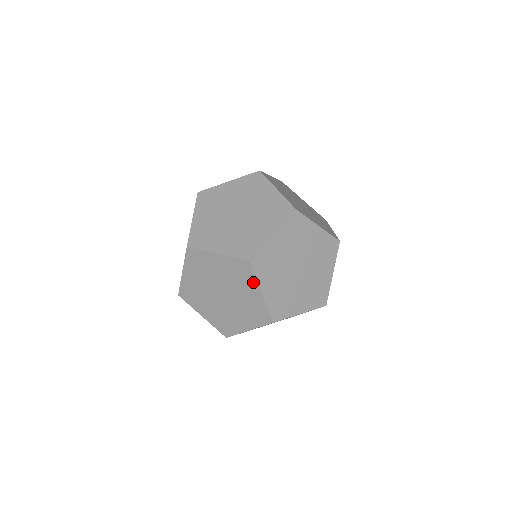
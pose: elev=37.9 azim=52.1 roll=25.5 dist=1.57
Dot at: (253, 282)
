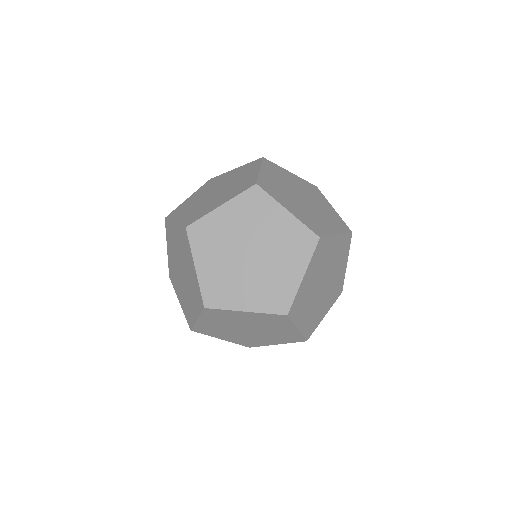
Dot at: (289, 325)
